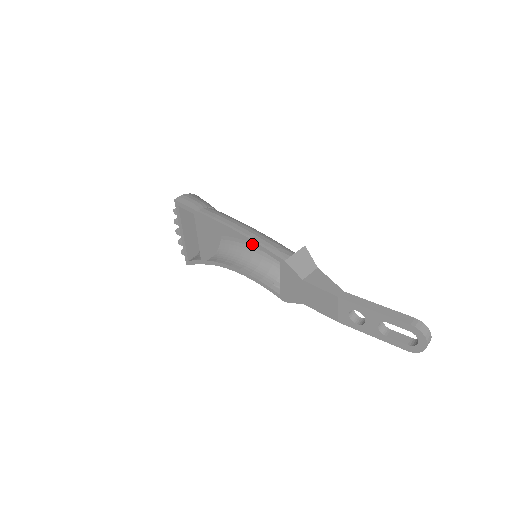
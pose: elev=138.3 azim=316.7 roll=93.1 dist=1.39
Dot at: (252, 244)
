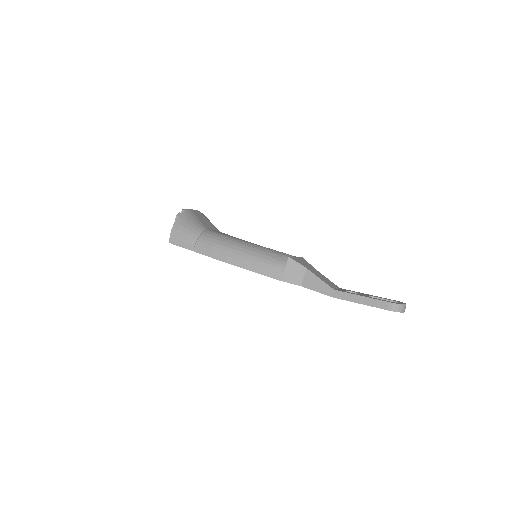
Dot at: occluded
